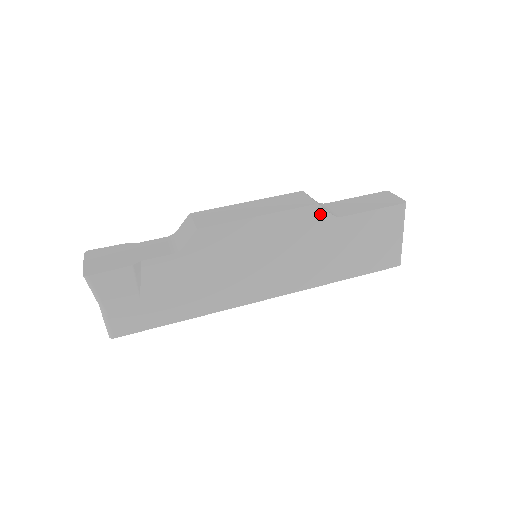
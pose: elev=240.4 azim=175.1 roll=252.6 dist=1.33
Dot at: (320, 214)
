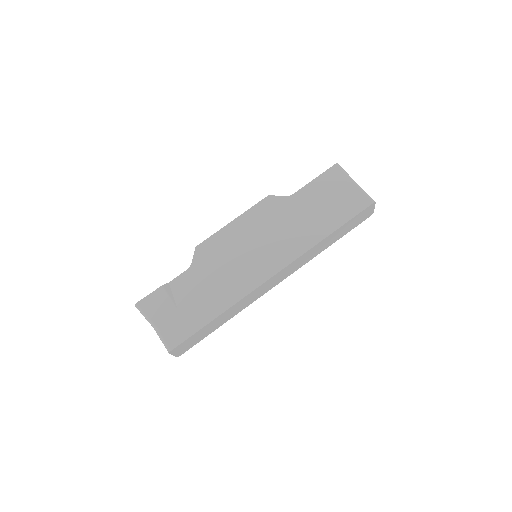
Dot at: (275, 200)
